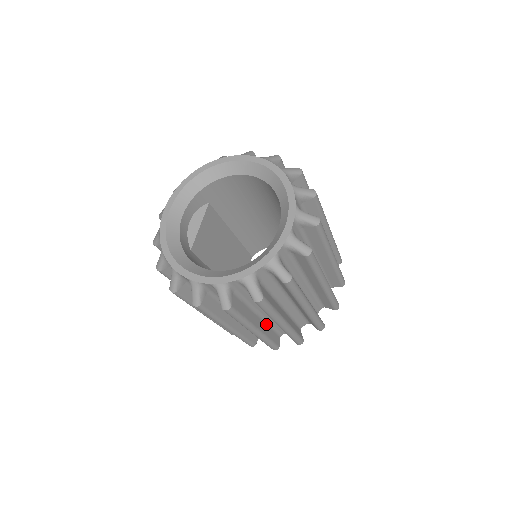
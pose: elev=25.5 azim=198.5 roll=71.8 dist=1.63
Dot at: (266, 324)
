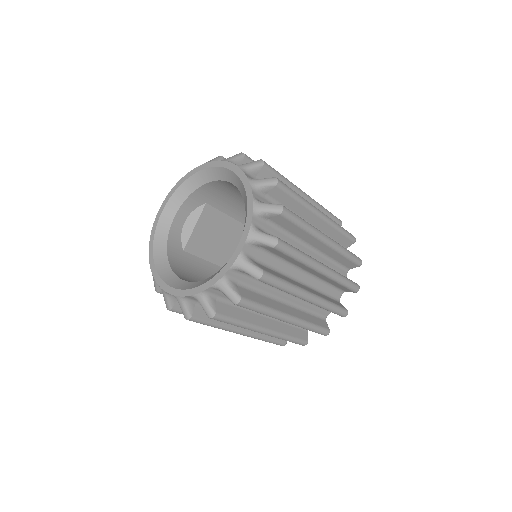
Dot at: occluded
